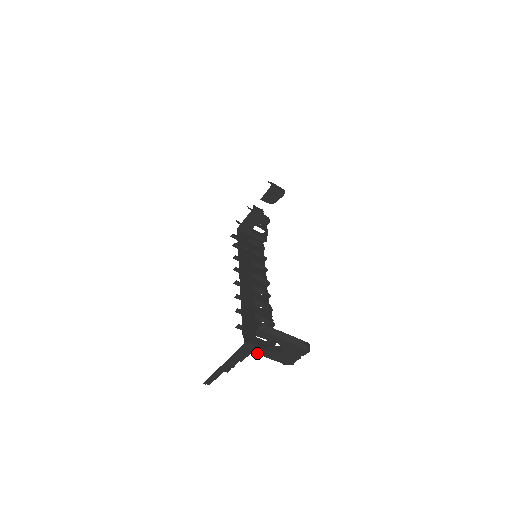
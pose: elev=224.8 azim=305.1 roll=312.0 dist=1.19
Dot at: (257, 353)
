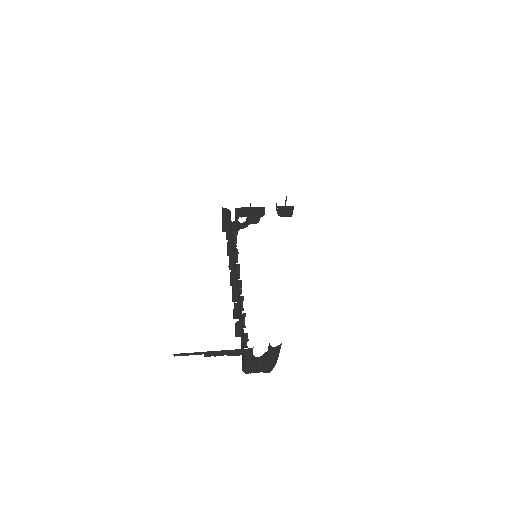
Dot at: (246, 357)
